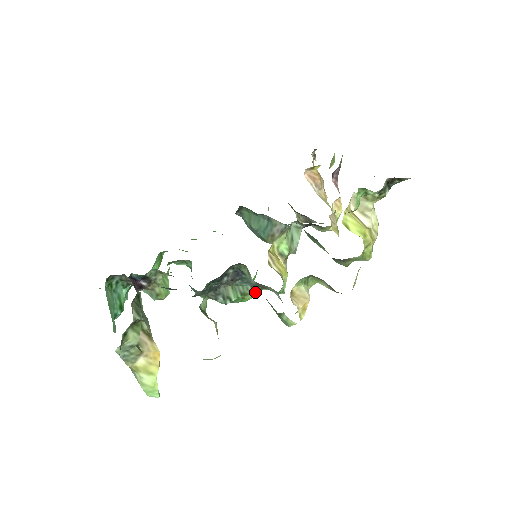
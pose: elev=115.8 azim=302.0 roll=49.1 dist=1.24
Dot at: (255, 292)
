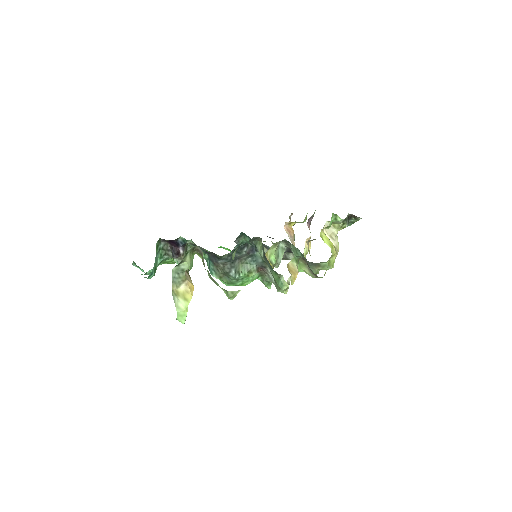
Dot at: (257, 272)
